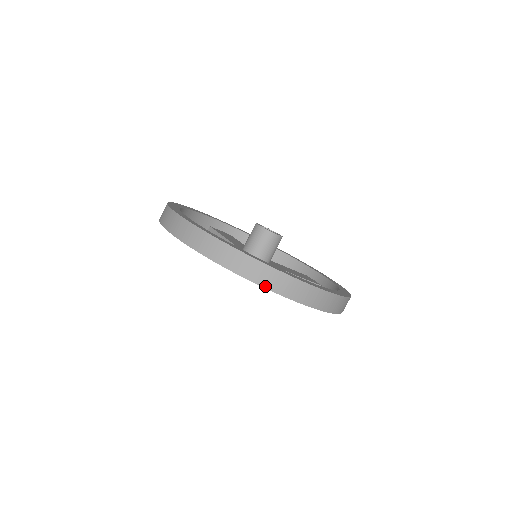
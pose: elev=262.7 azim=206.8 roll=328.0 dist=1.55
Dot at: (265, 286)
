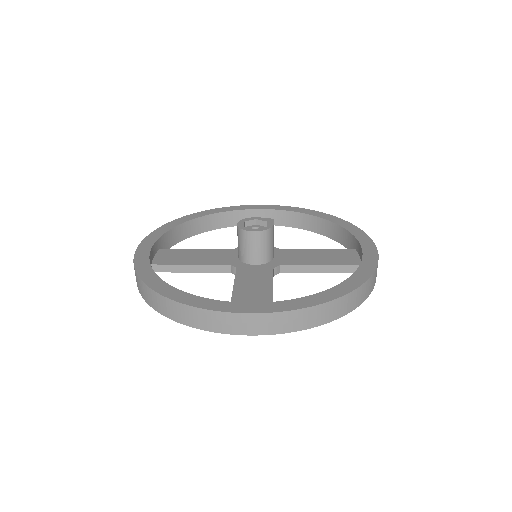
Dot at: (187, 324)
